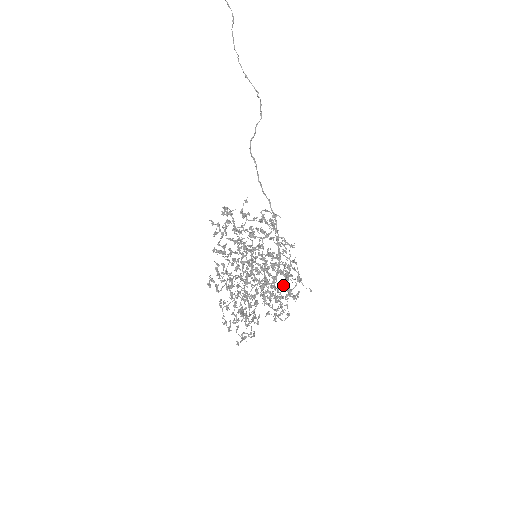
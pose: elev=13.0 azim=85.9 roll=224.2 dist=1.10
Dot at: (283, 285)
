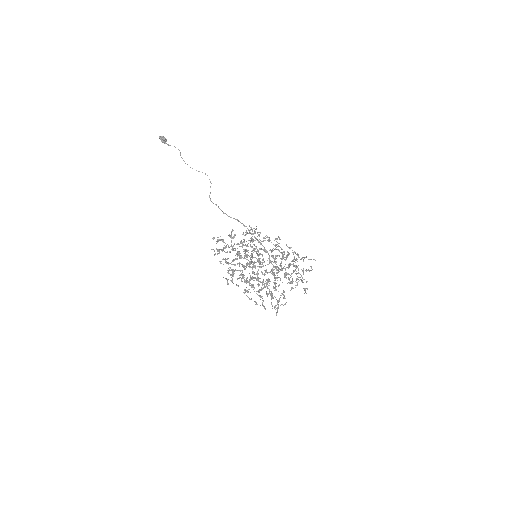
Dot at: (281, 262)
